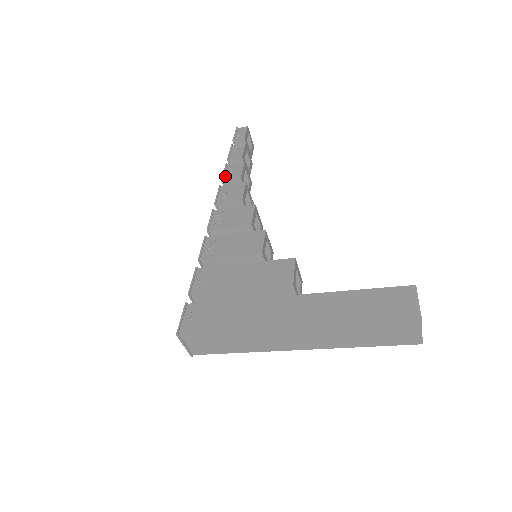
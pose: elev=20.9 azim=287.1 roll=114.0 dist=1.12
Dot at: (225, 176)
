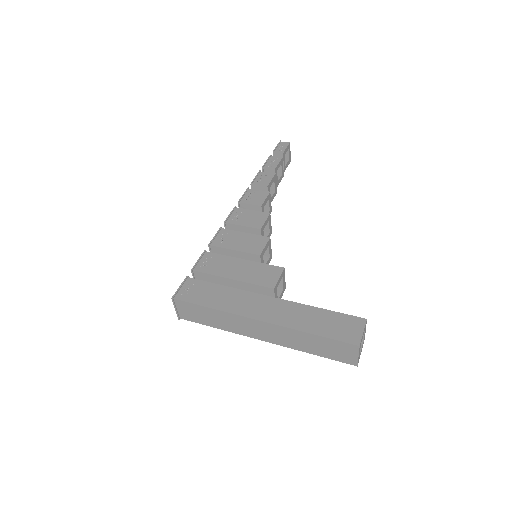
Dot at: (255, 181)
